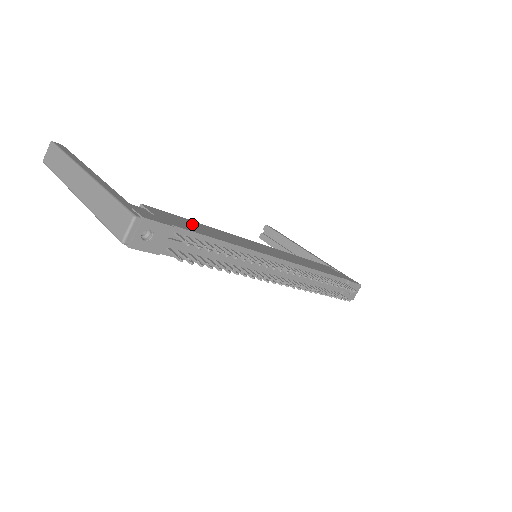
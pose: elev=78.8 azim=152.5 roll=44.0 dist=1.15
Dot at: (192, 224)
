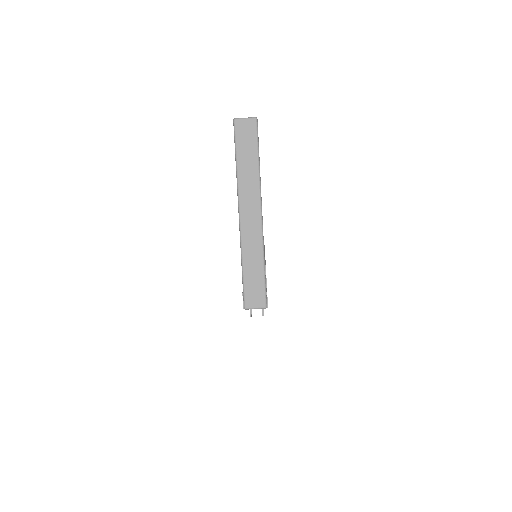
Dot at: occluded
